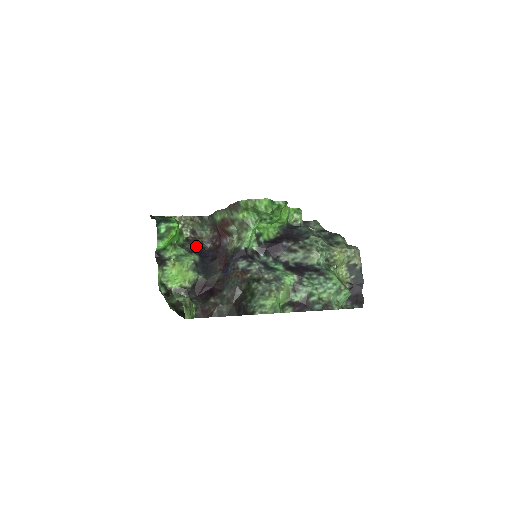
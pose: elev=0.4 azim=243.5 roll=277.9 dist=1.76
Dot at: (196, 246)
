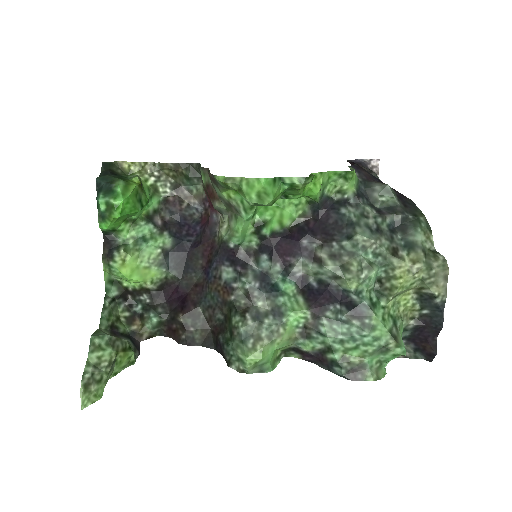
Dot at: (176, 214)
